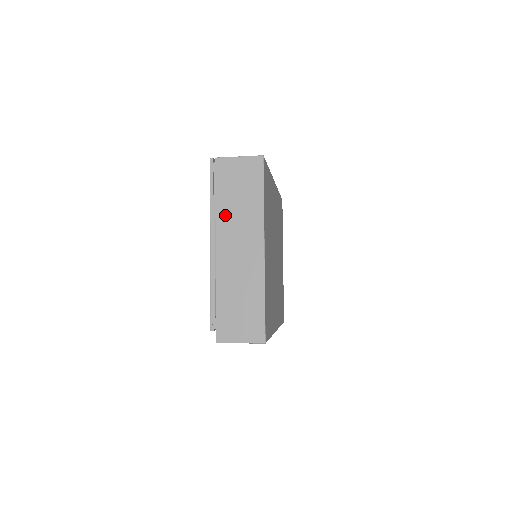
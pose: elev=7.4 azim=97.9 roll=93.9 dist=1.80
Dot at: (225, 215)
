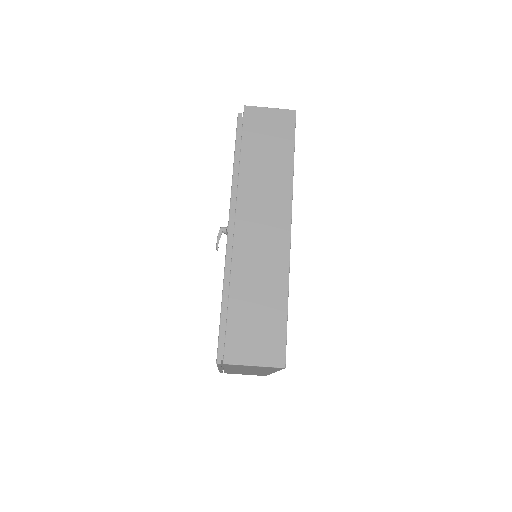
Dot at: occluded
